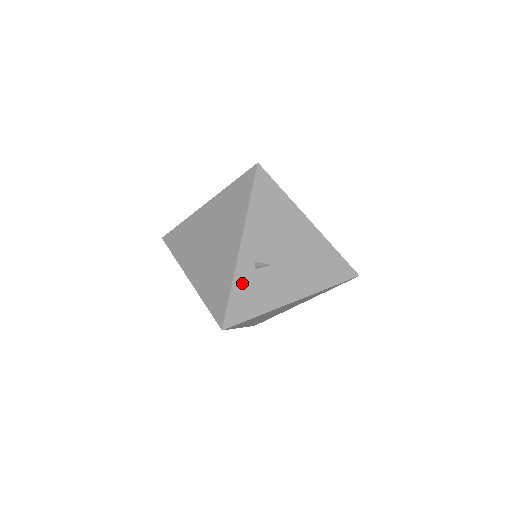
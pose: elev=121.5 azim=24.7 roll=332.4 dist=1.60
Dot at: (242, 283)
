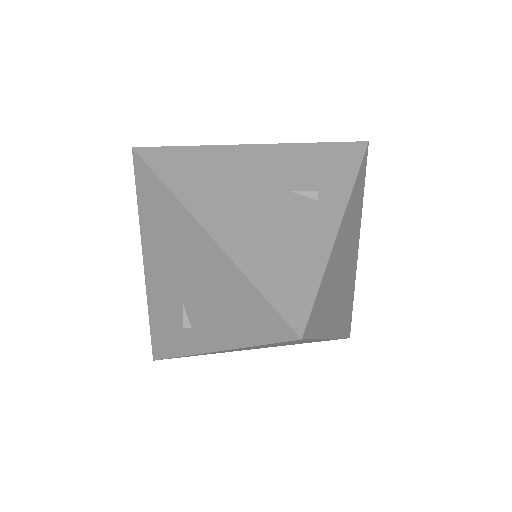
Dot at: occluded
